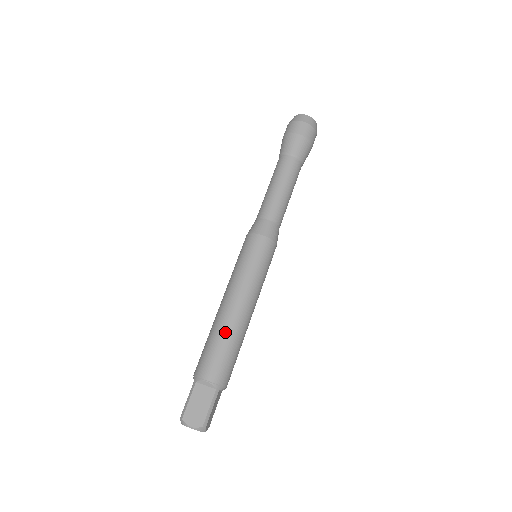
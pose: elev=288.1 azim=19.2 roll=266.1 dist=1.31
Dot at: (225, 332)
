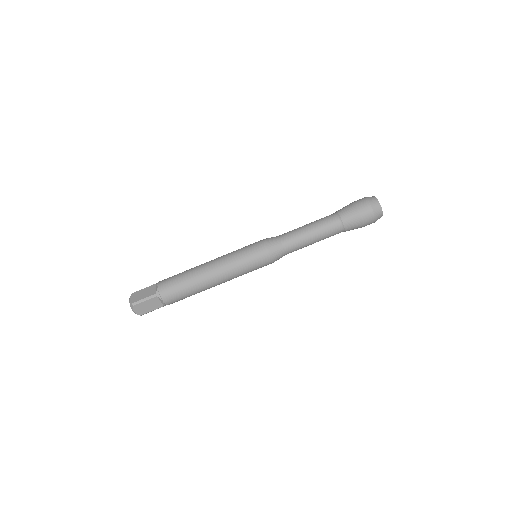
Dot at: (190, 272)
